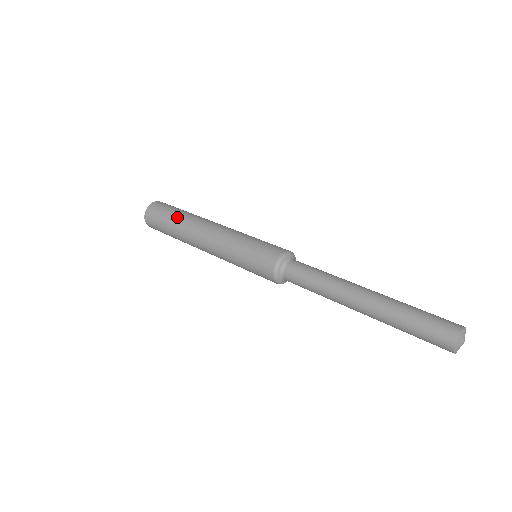
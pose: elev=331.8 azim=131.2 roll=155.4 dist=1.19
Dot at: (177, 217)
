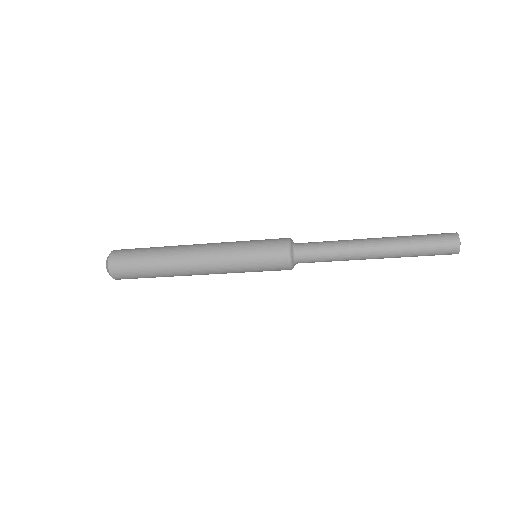
Dot at: occluded
